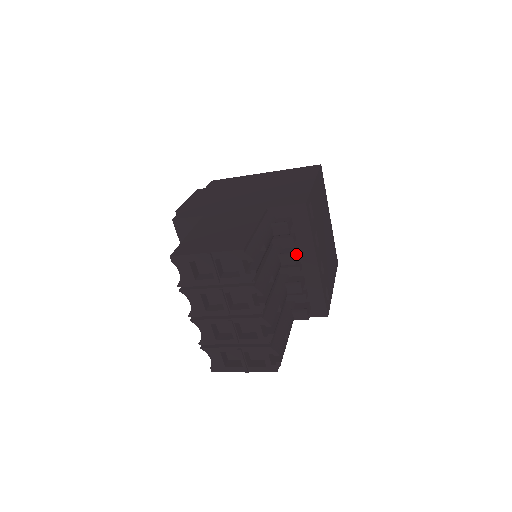
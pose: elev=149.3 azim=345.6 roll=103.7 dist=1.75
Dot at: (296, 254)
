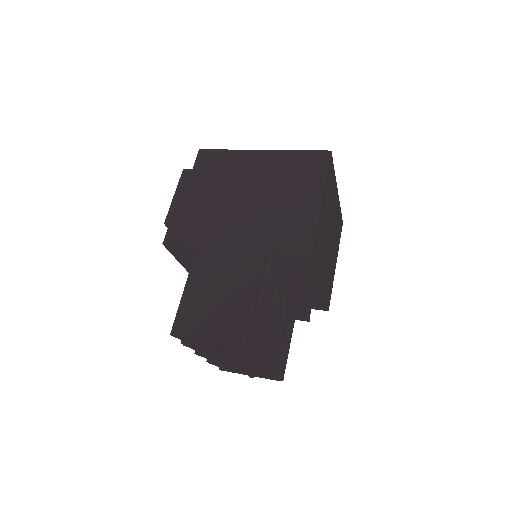
Dot at: (299, 288)
